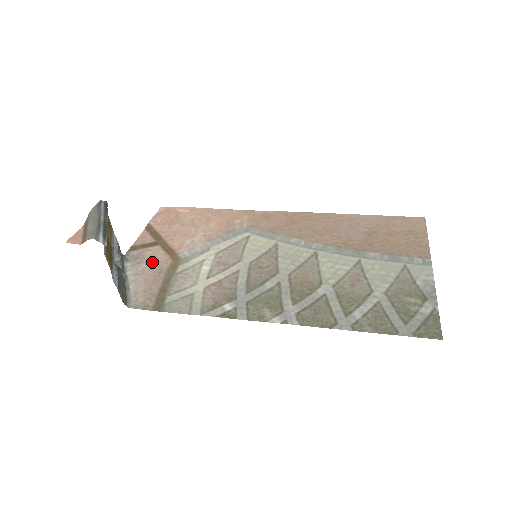
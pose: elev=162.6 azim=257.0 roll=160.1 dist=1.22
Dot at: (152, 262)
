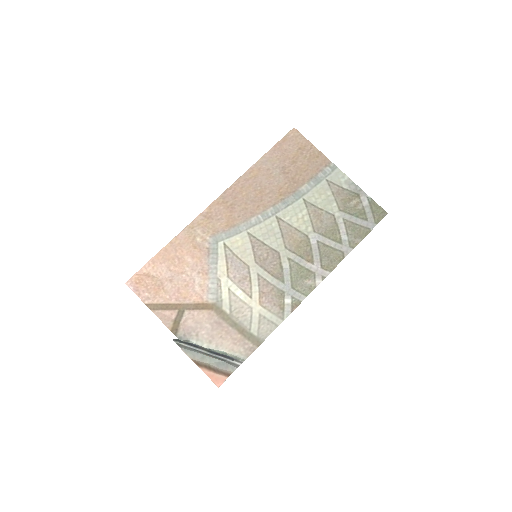
Dot at: (204, 325)
